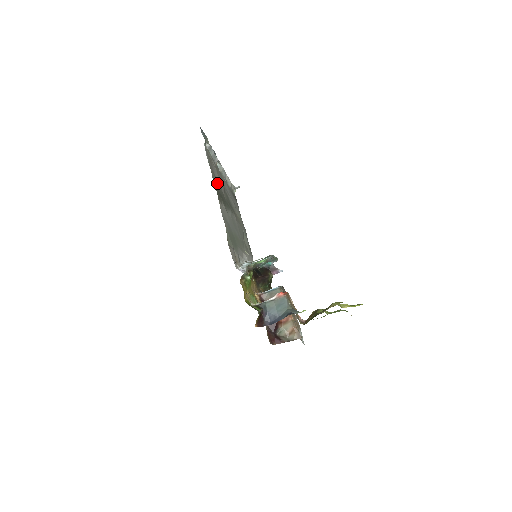
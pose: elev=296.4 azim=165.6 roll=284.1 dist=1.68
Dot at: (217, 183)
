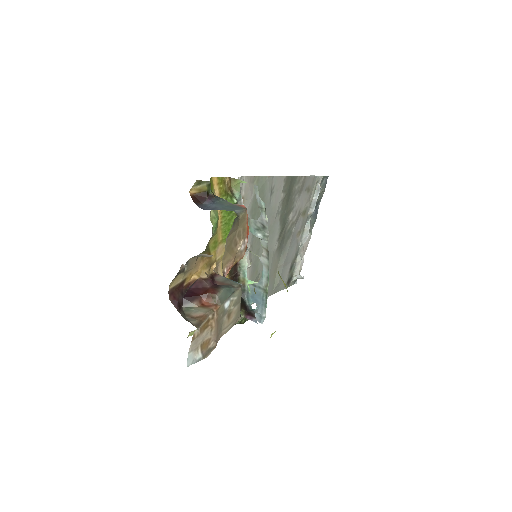
Dot at: (296, 193)
